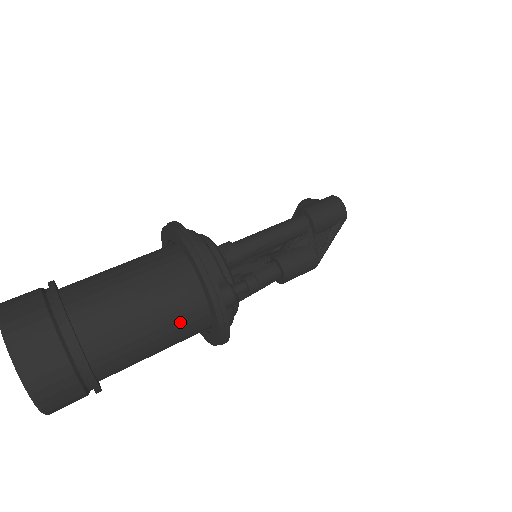
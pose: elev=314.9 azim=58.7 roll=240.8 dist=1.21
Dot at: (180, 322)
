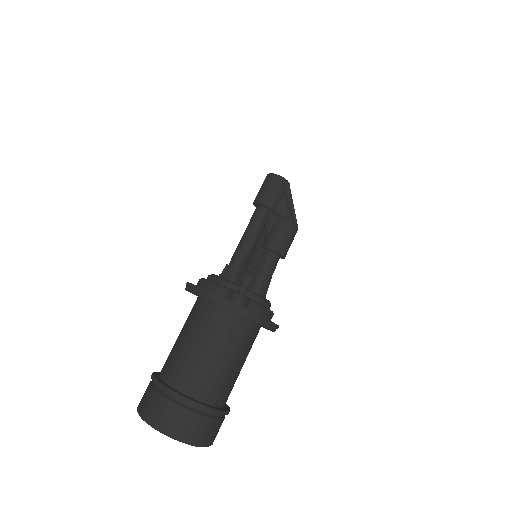
Dot at: (230, 337)
